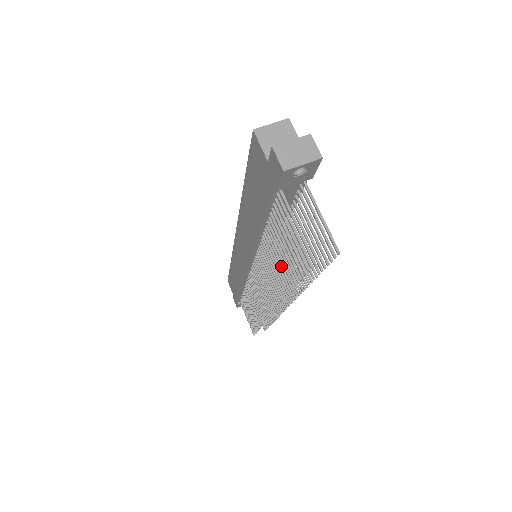
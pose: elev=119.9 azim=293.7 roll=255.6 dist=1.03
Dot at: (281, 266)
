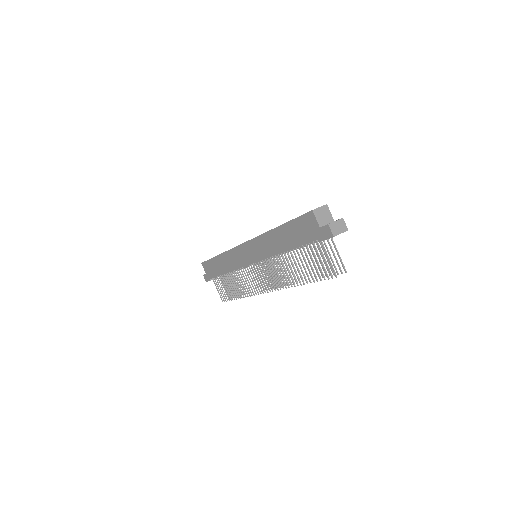
Dot at: (299, 271)
